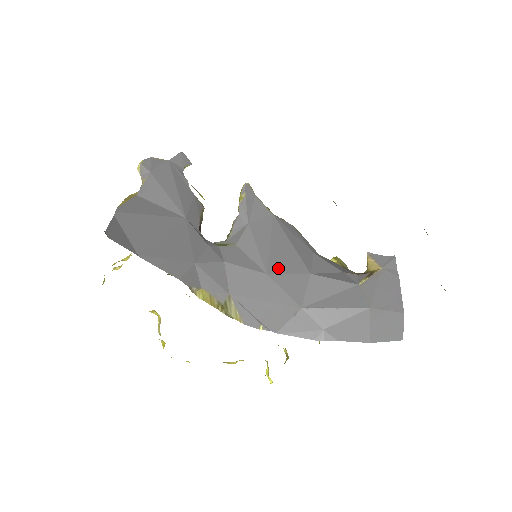
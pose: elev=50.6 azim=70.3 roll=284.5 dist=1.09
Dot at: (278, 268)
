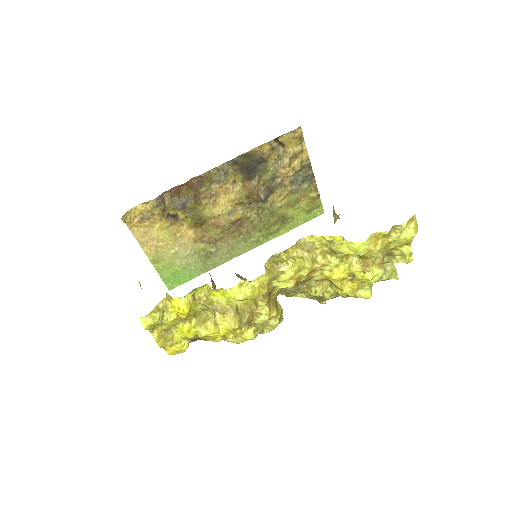
Dot at: occluded
